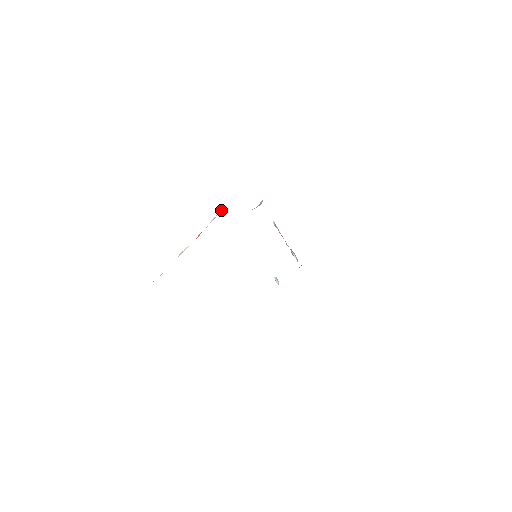
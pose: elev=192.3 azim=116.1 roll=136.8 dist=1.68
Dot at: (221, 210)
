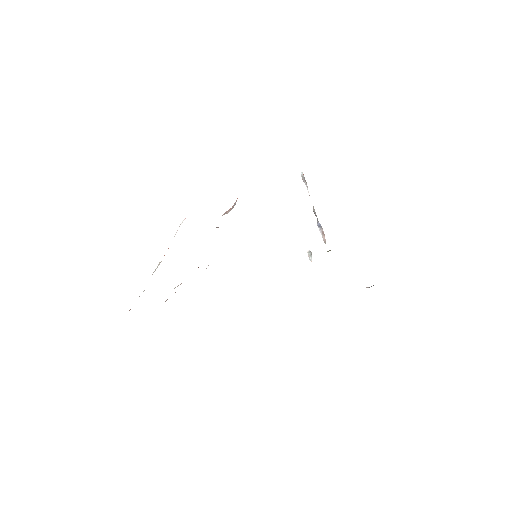
Dot at: (181, 223)
